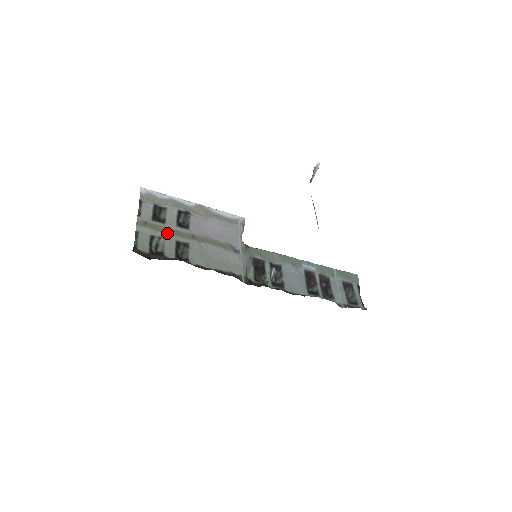
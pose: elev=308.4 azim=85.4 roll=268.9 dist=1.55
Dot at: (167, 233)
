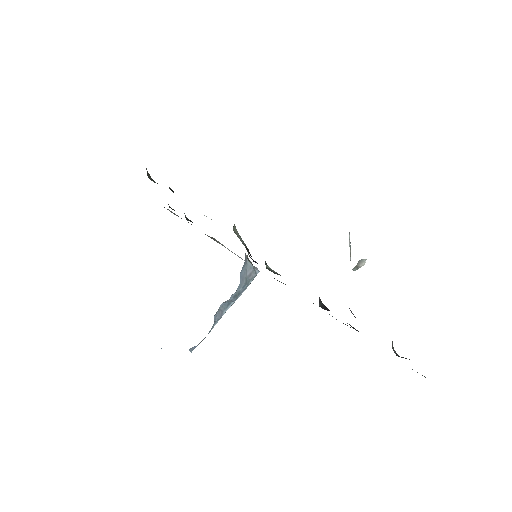
Dot at: occluded
